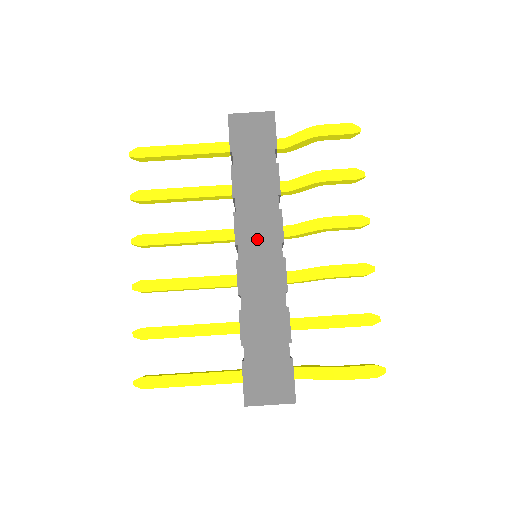
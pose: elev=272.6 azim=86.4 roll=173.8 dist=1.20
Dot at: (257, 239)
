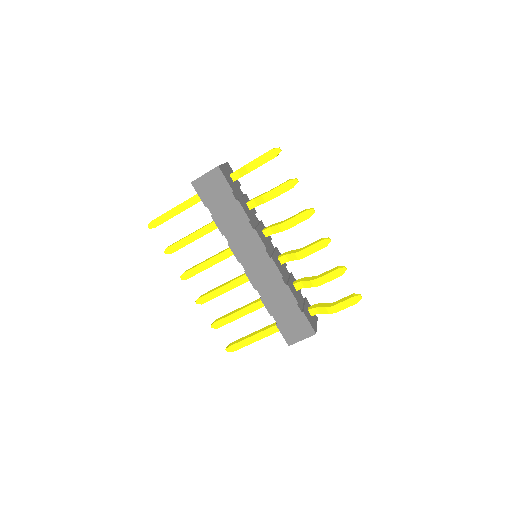
Dot at: (250, 254)
